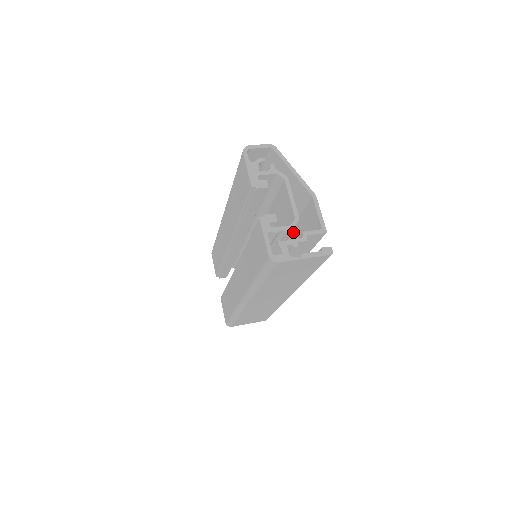
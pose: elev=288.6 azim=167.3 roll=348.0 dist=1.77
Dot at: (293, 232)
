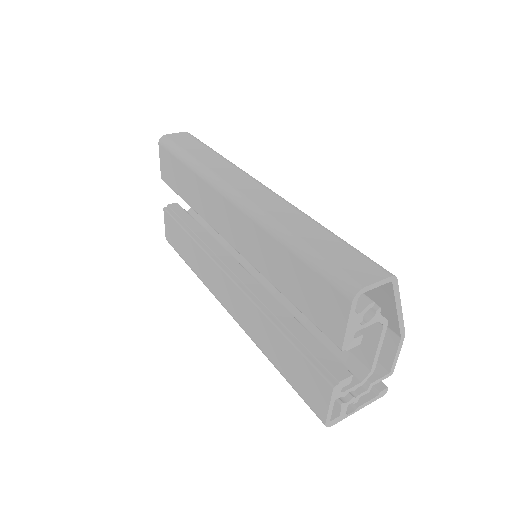
Dot at: occluded
